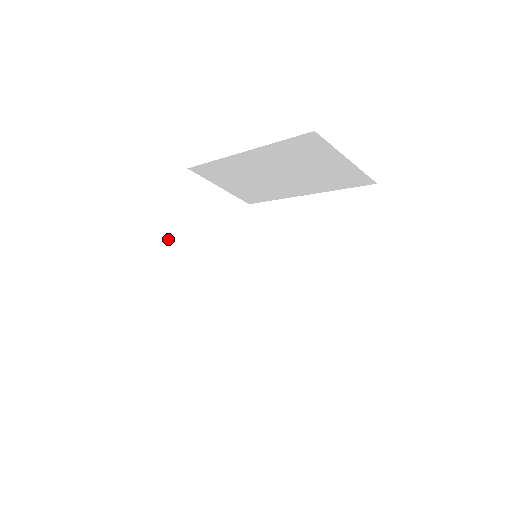
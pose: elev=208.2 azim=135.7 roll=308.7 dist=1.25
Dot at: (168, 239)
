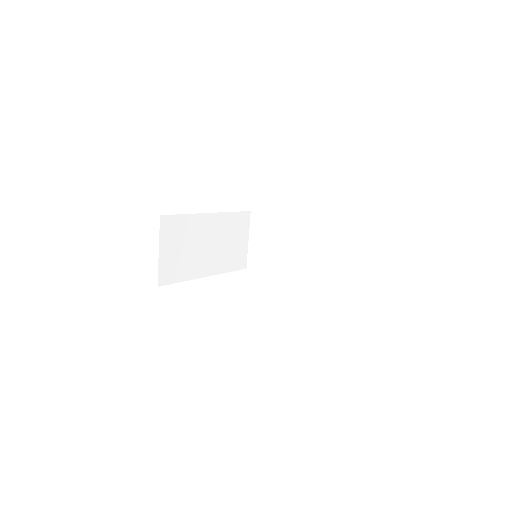
Dot at: (215, 213)
